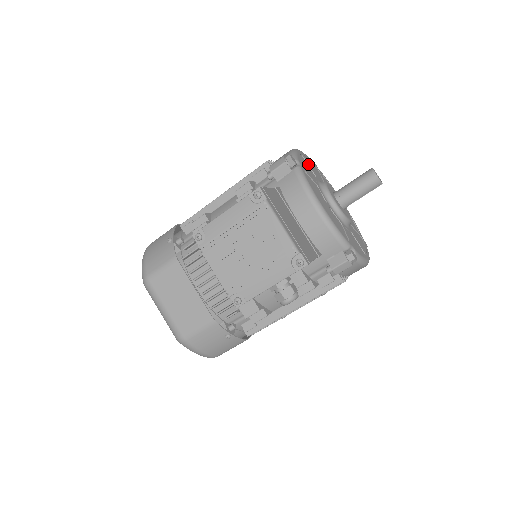
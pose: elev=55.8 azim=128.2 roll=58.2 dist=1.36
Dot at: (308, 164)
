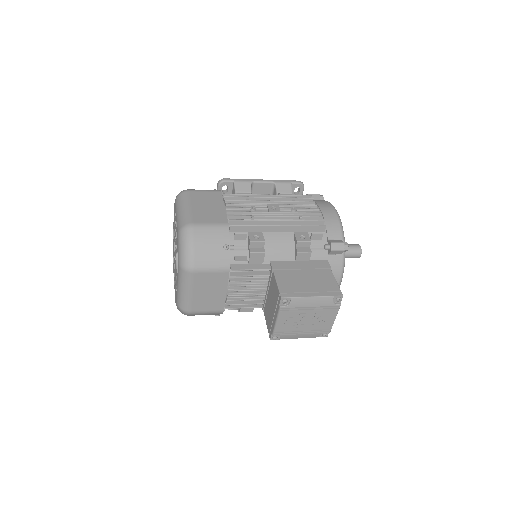
Dot at: occluded
